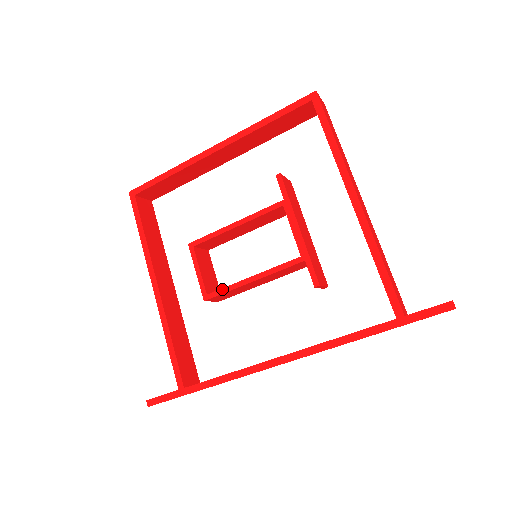
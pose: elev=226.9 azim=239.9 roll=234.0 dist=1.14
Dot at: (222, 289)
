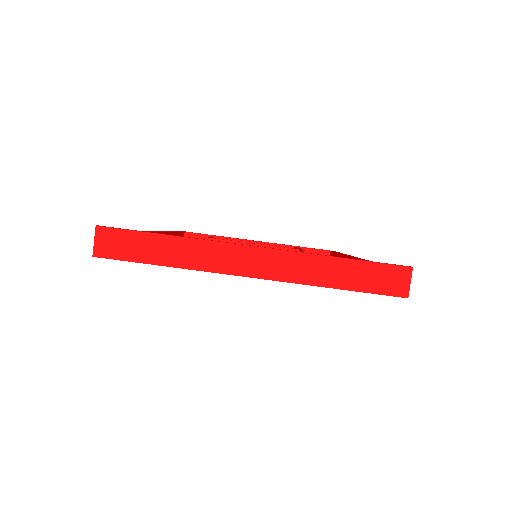
Dot at: occluded
